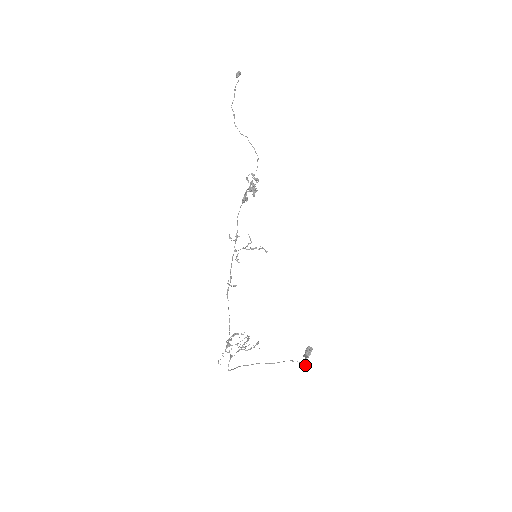
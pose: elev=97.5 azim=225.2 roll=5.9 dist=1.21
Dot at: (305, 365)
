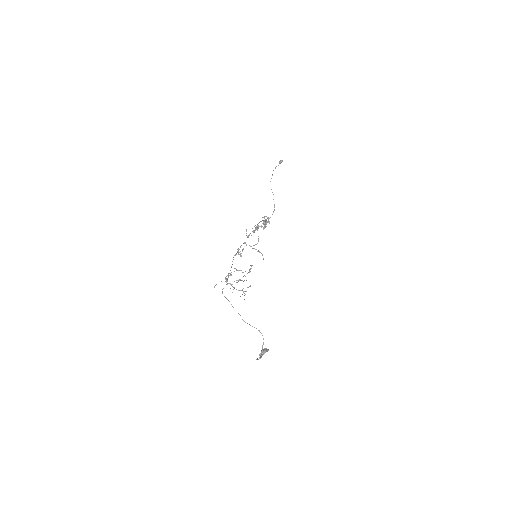
Dot at: occluded
